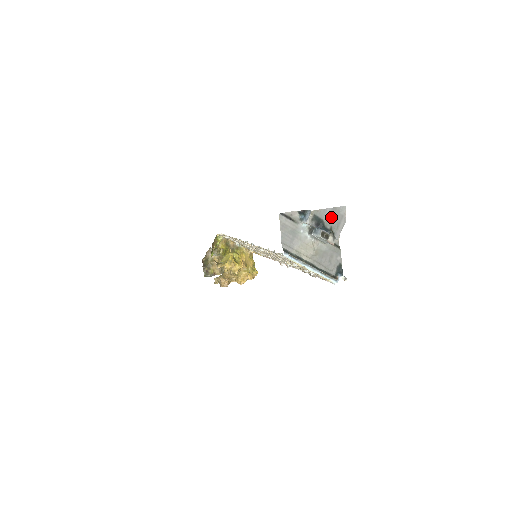
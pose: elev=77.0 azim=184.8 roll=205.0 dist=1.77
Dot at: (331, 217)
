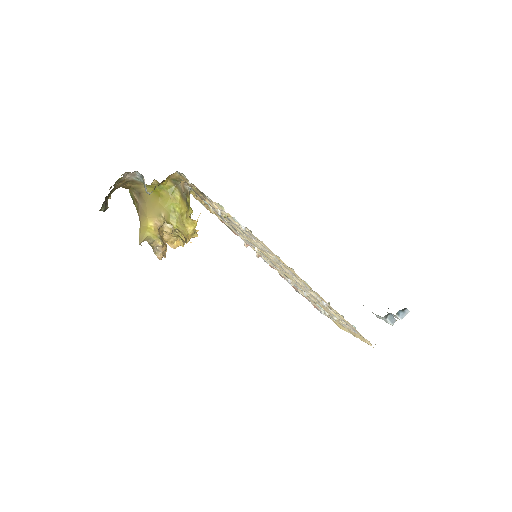
Dot at: occluded
